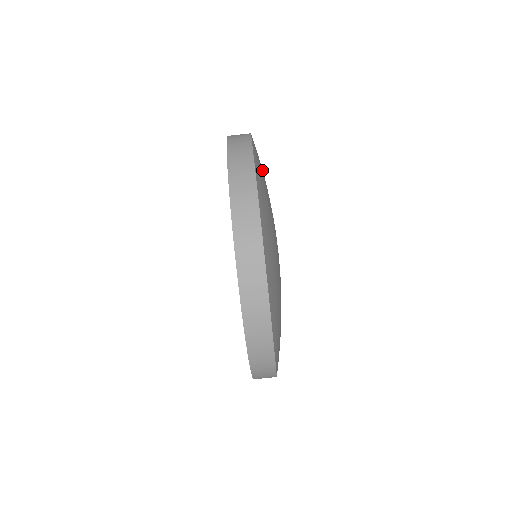
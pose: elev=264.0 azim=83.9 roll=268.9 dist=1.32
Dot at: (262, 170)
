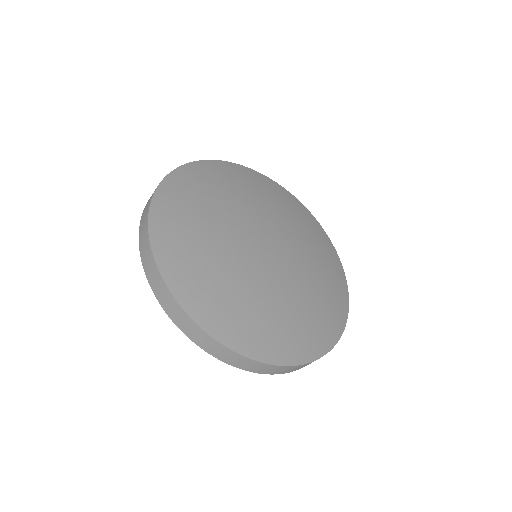
Dot at: (217, 294)
